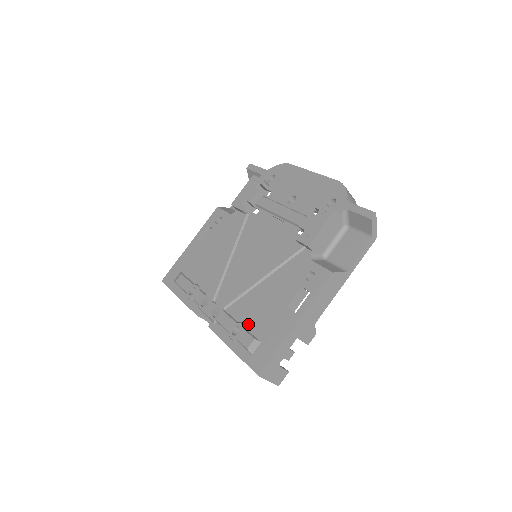
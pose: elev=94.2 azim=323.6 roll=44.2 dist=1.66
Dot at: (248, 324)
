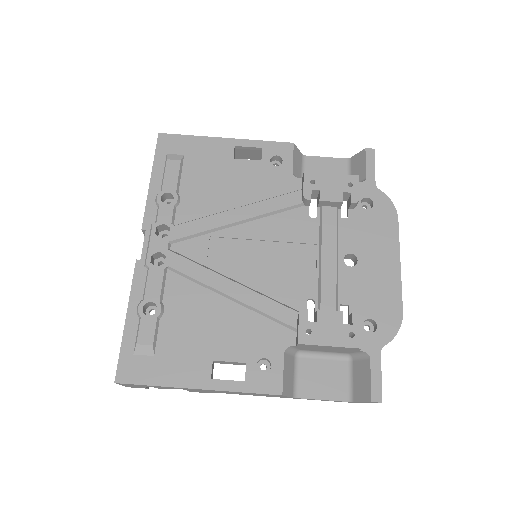
Dot at: (166, 319)
